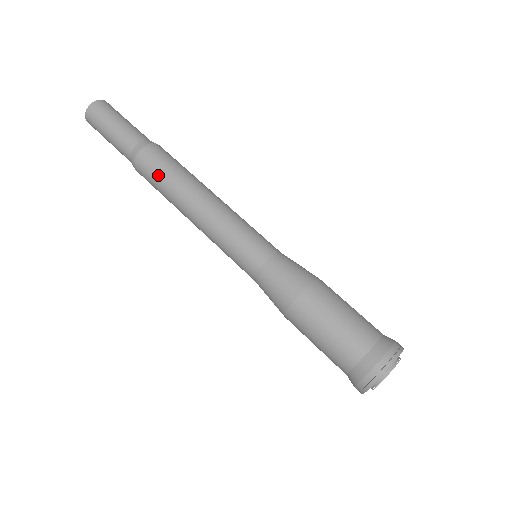
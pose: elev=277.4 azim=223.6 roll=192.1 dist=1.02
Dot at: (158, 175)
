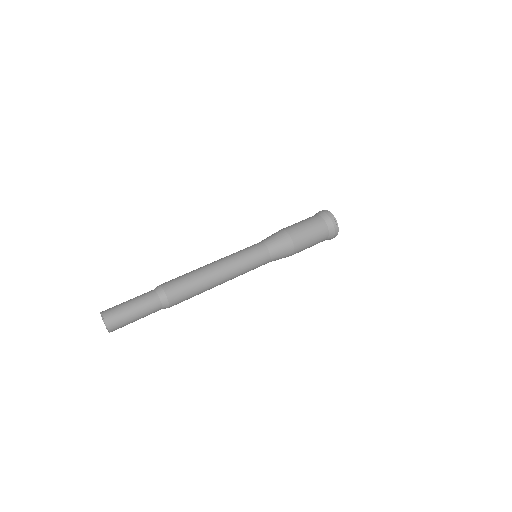
Dot at: (191, 296)
